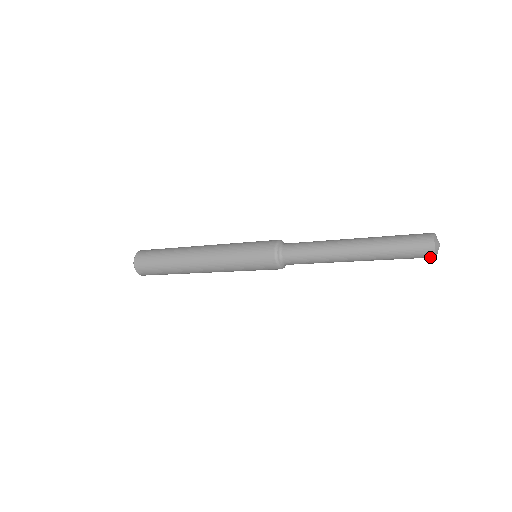
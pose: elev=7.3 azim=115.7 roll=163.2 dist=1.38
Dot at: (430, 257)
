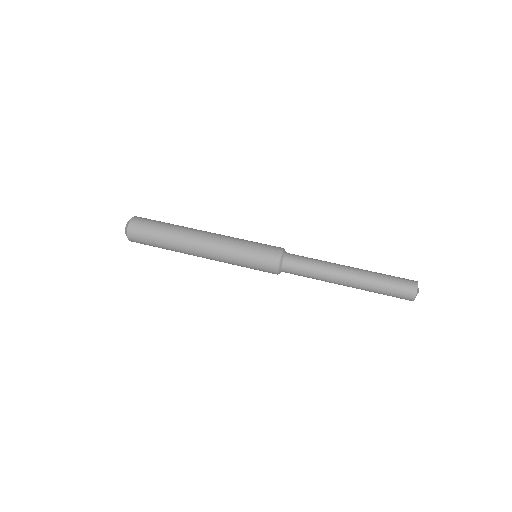
Dot at: occluded
